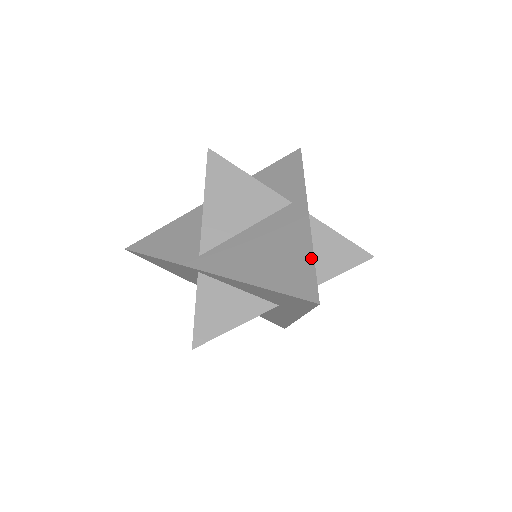
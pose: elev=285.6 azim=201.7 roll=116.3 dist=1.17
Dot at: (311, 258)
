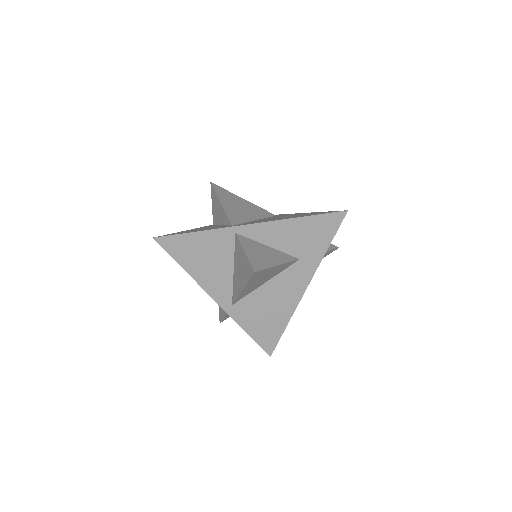
Dot at: (319, 212)
